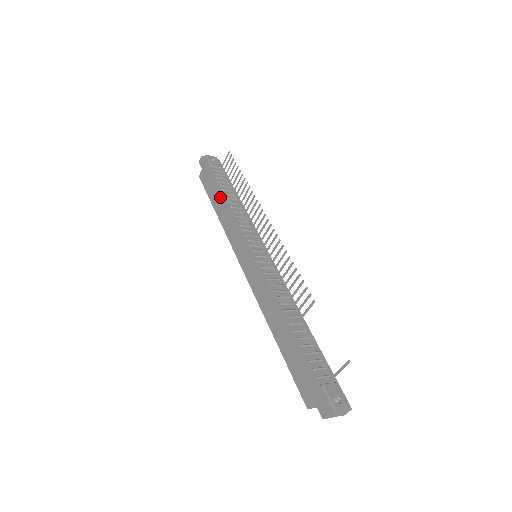
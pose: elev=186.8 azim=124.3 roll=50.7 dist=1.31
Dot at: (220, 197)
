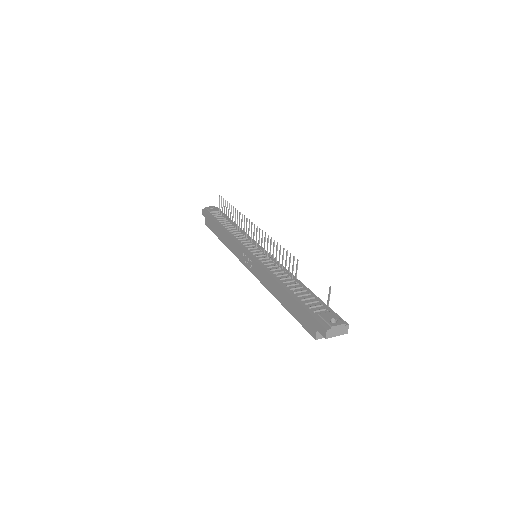
Dot at: (220, 228)
